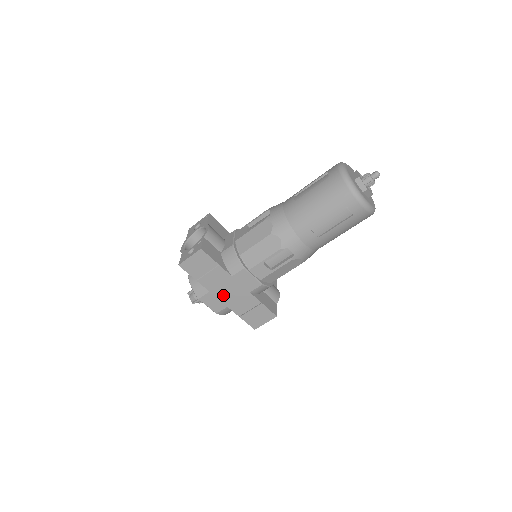
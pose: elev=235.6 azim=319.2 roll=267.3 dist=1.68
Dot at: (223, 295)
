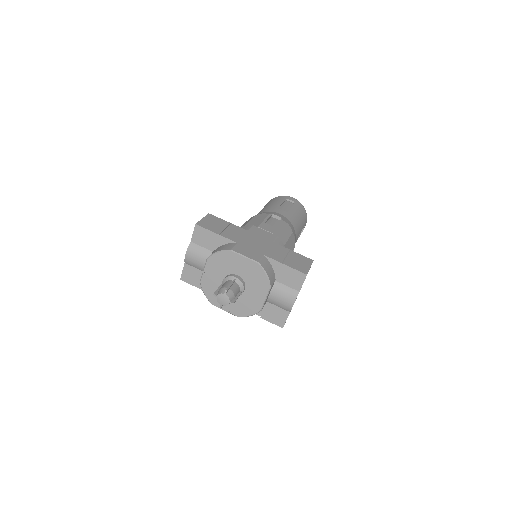
Dot at: (252, 245)
